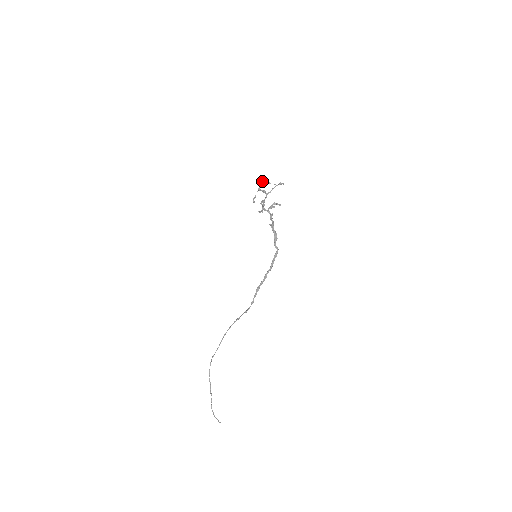
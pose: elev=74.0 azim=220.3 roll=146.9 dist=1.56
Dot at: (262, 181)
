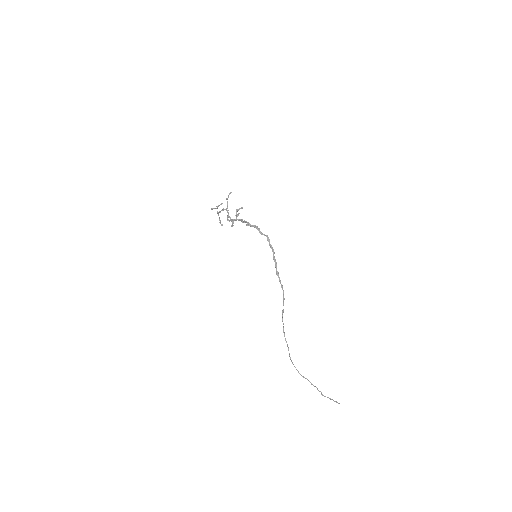
Dot at: occluded
